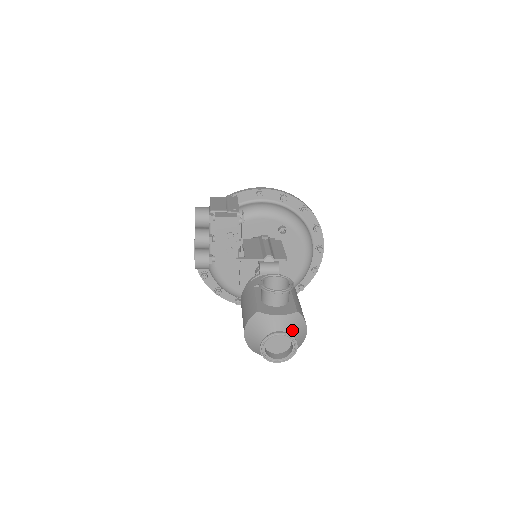
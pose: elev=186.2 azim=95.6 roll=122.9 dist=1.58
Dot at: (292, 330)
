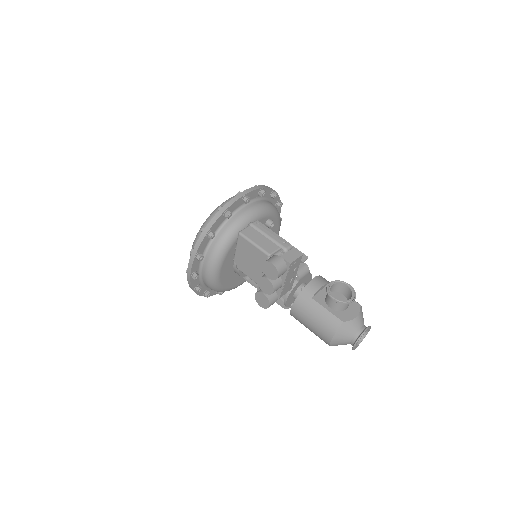
Dot at: occluded
